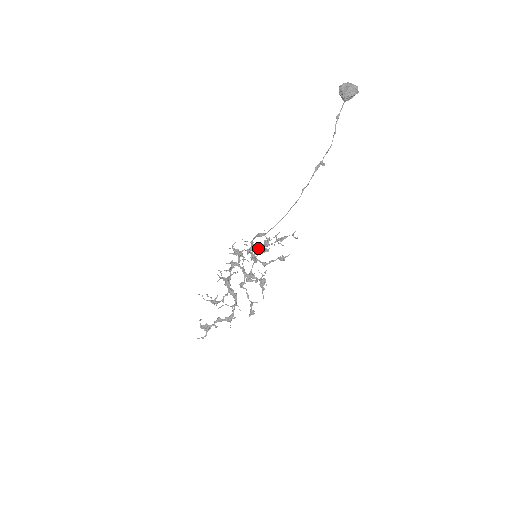
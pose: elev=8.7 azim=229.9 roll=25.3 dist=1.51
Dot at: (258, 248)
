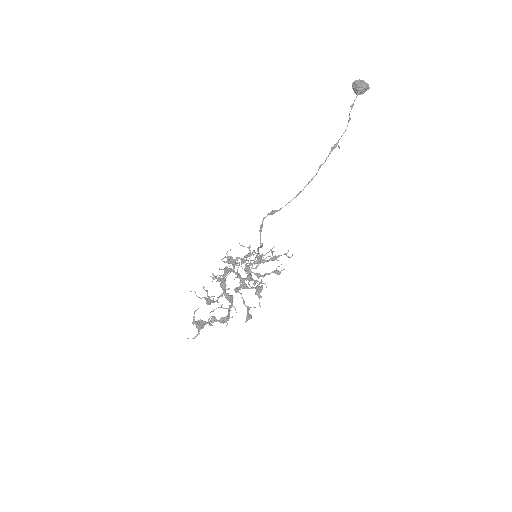
Dot at: occluded
